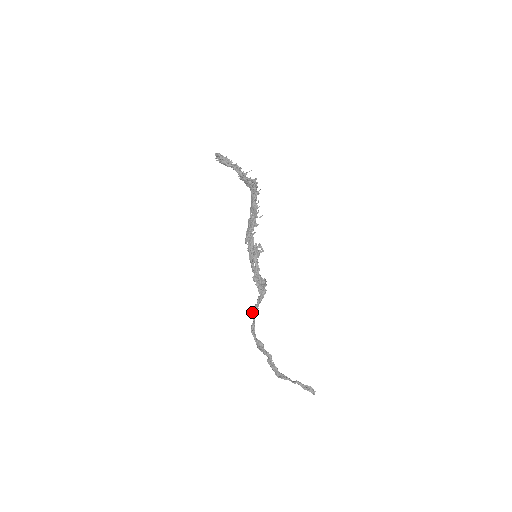
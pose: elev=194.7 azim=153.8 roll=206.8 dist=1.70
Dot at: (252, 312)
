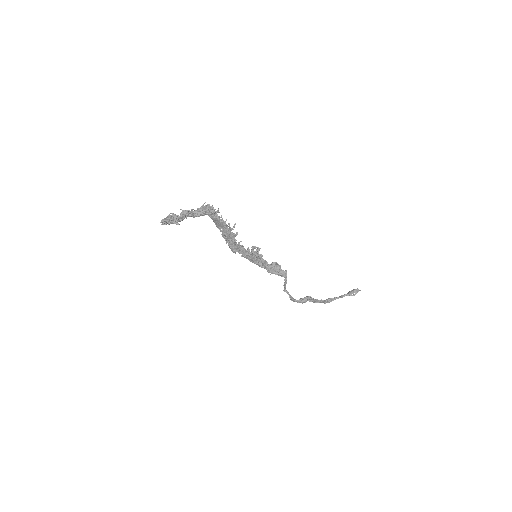
Dot at: (284, 291)
